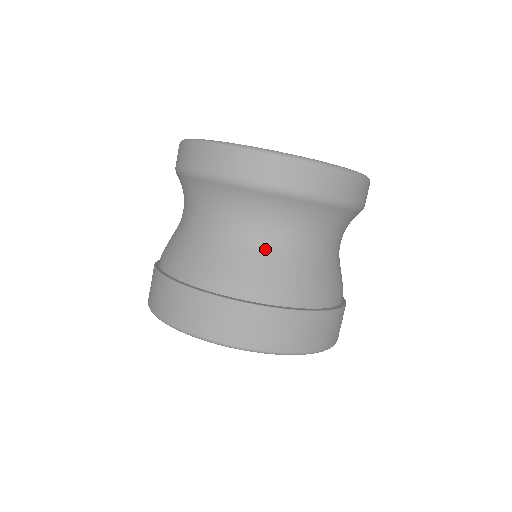
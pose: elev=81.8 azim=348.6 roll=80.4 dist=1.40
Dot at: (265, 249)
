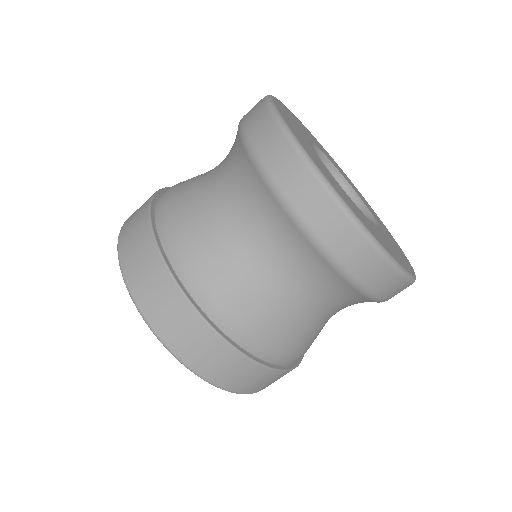
Dot at: (287, 305)
